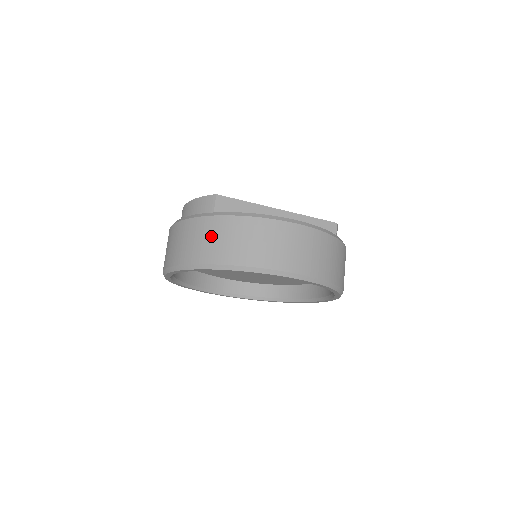
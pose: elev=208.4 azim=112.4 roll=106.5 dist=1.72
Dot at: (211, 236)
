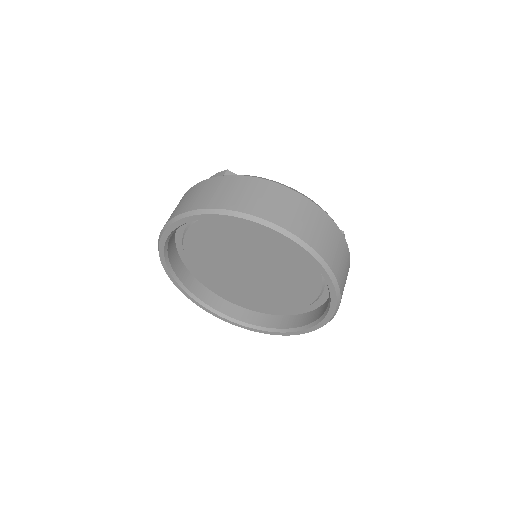
Dot at: (211, 190)
